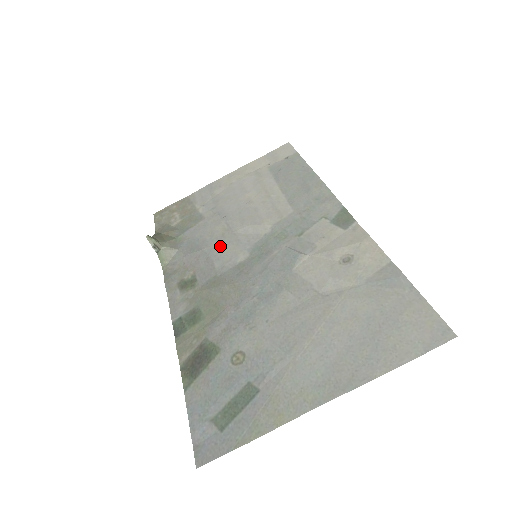
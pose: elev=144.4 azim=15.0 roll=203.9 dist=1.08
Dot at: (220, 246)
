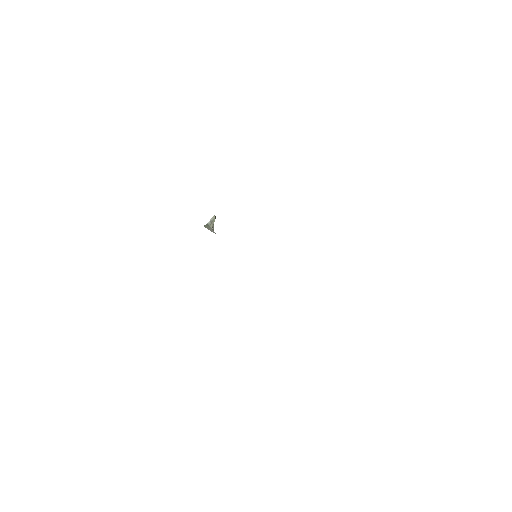
Dot at: occluded
